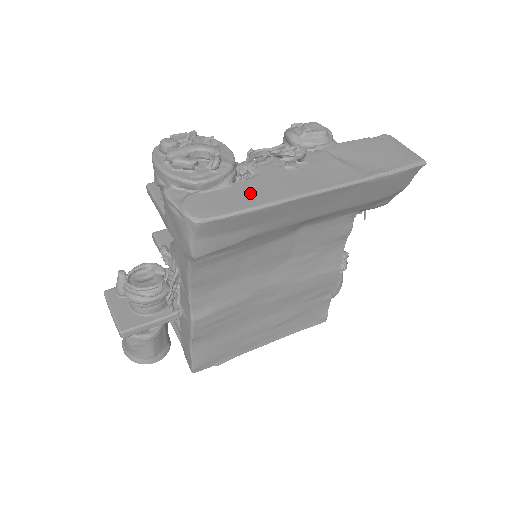
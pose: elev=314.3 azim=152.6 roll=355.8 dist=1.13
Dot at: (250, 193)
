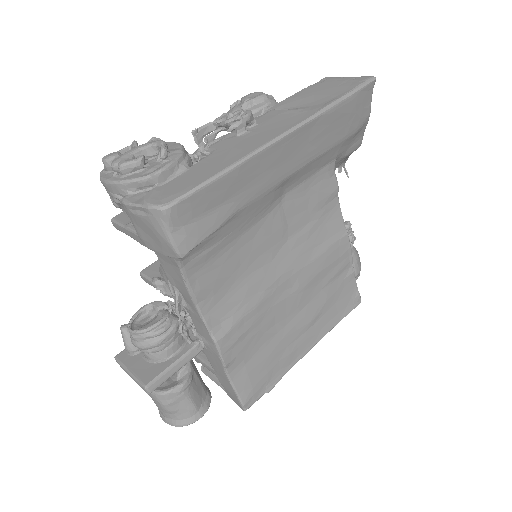
Dot at: (210, 166)
